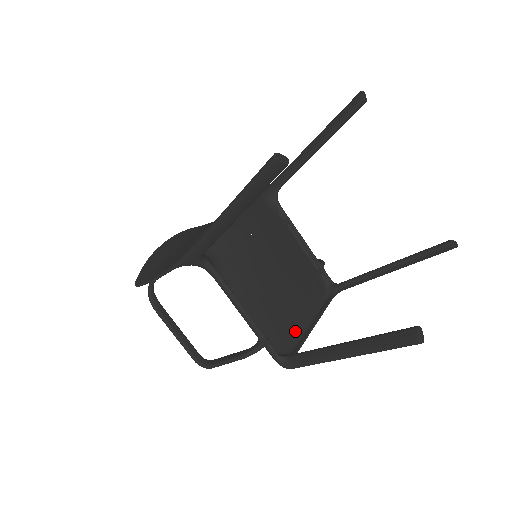
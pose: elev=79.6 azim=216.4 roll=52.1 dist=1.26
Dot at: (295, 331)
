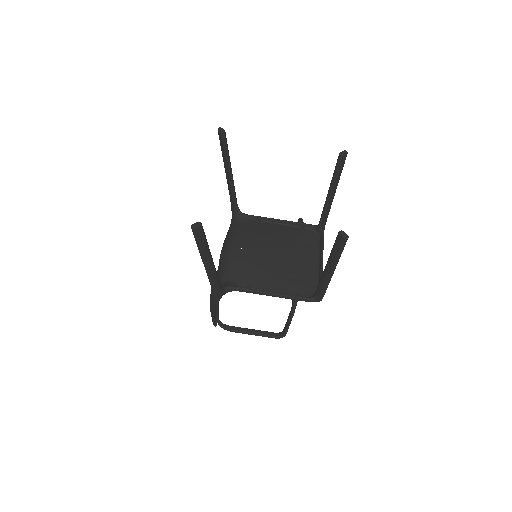
Dot at: (312, 276)
